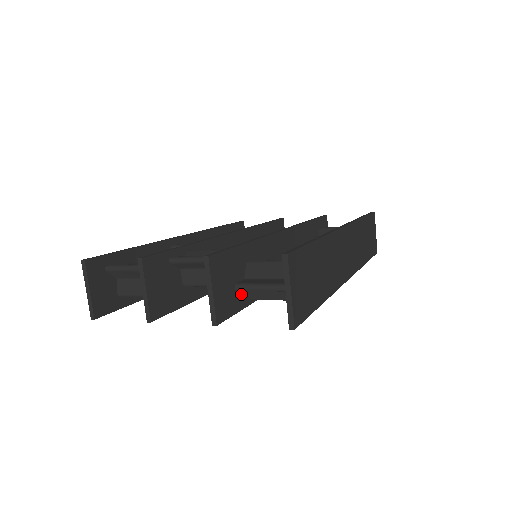
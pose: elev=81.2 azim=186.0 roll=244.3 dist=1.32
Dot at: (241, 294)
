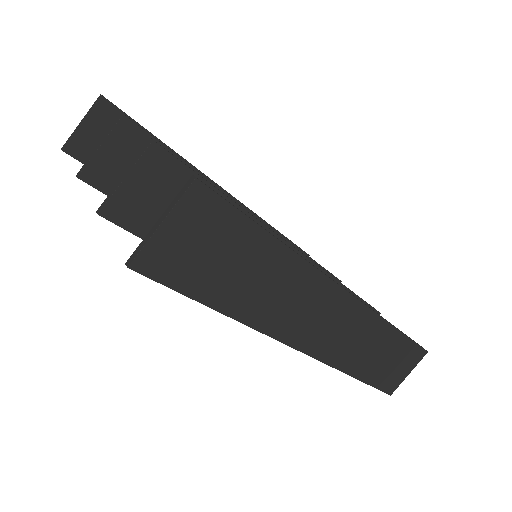
Dot at: occluded
